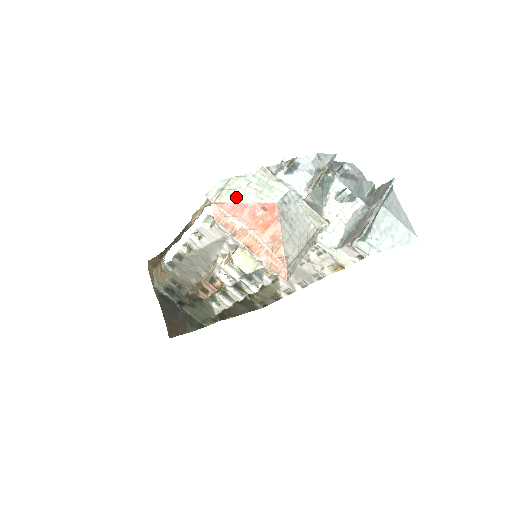
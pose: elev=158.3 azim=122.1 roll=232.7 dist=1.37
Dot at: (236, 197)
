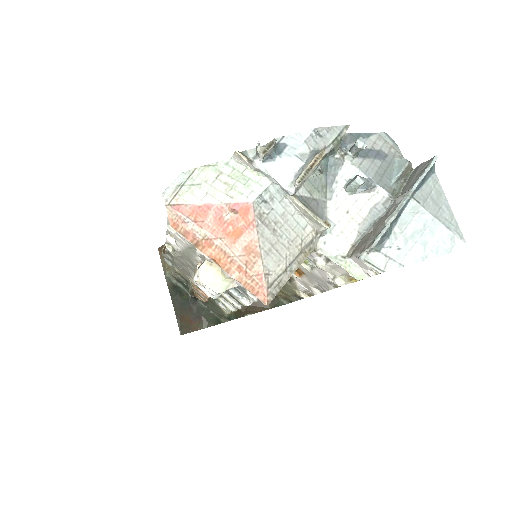
Dot at: (198, 196)
